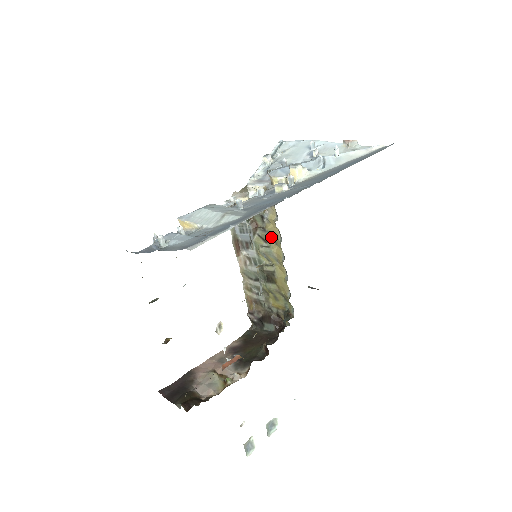
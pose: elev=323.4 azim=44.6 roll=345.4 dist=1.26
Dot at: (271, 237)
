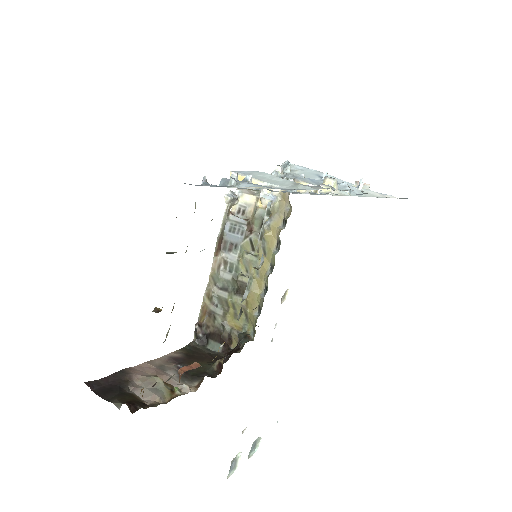
Dot at: (264, 246)
